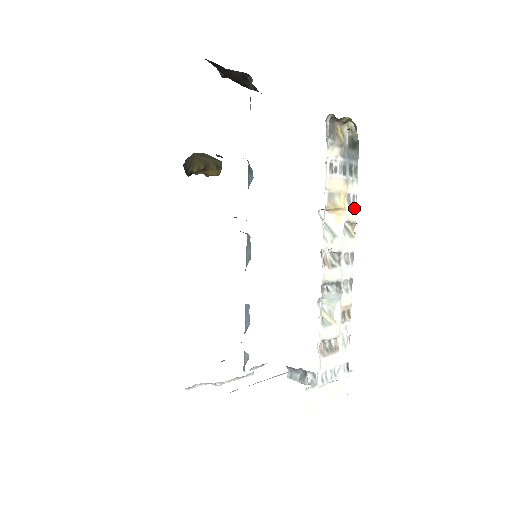
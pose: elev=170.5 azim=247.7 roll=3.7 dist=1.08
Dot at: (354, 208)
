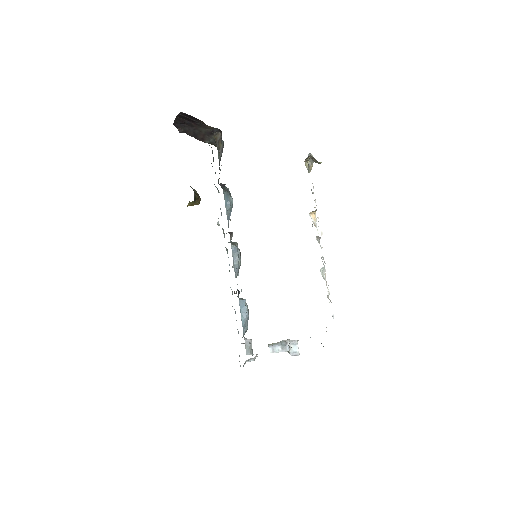
Dot at: occluded
